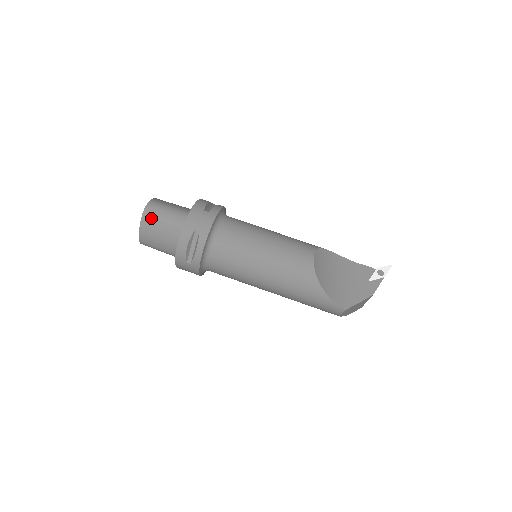
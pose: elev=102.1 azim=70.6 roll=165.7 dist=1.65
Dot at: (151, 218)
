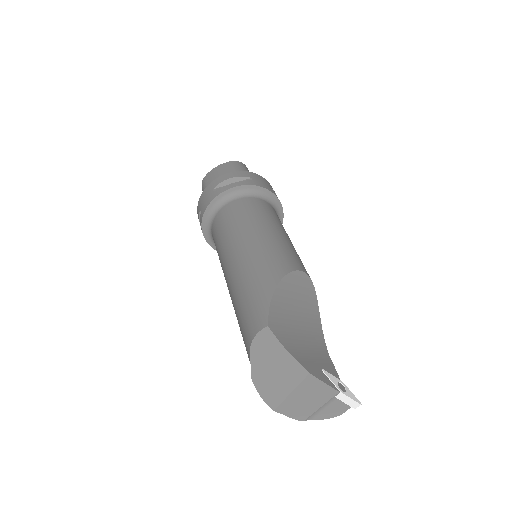
Dot at: (235, 165)
